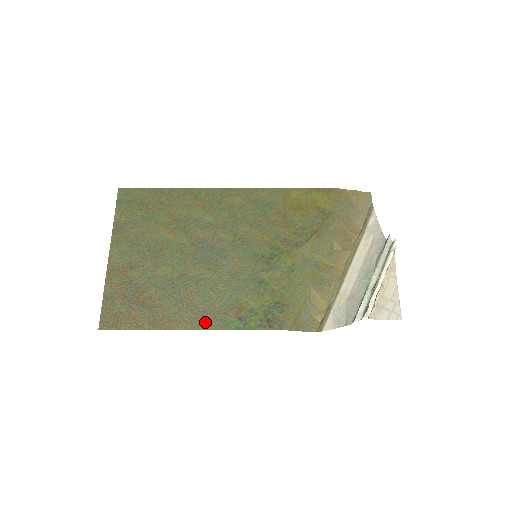
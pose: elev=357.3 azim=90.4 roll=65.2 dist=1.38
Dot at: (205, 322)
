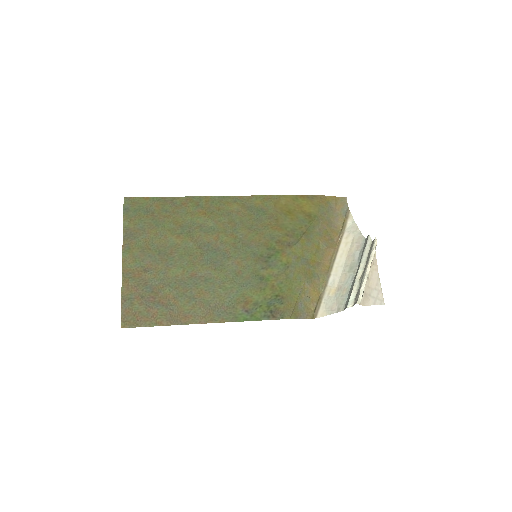
Dot at: (217, 316)
